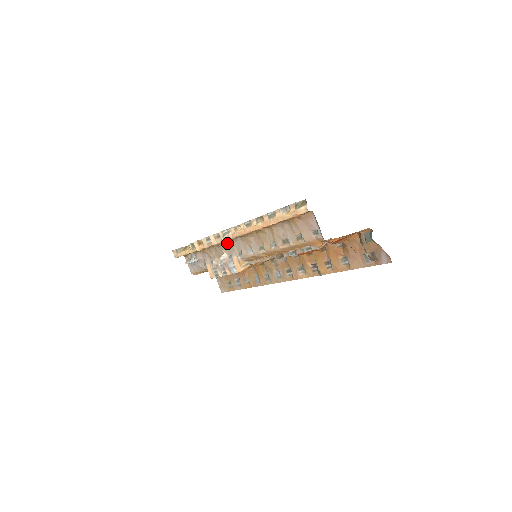
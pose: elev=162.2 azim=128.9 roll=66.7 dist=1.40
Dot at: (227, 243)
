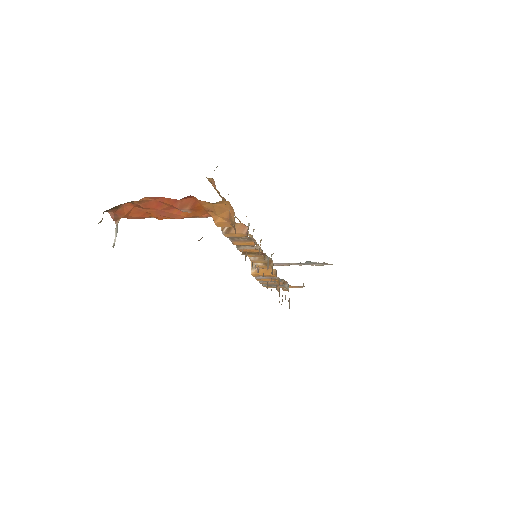
Dot at: occluded
